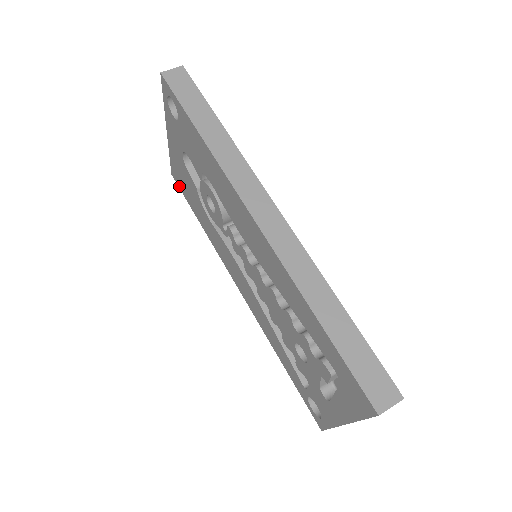
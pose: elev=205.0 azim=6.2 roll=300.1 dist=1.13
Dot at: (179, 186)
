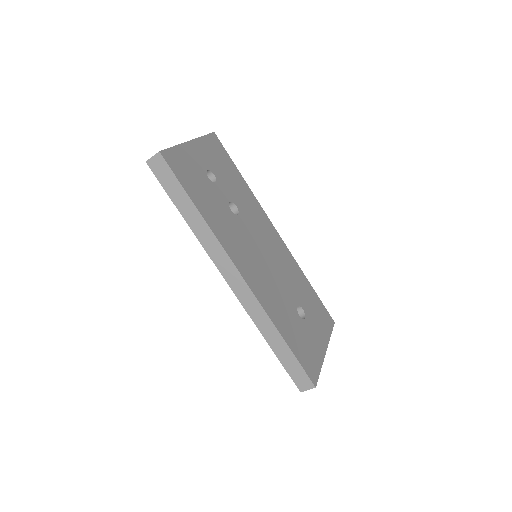
Dot at: occluded
